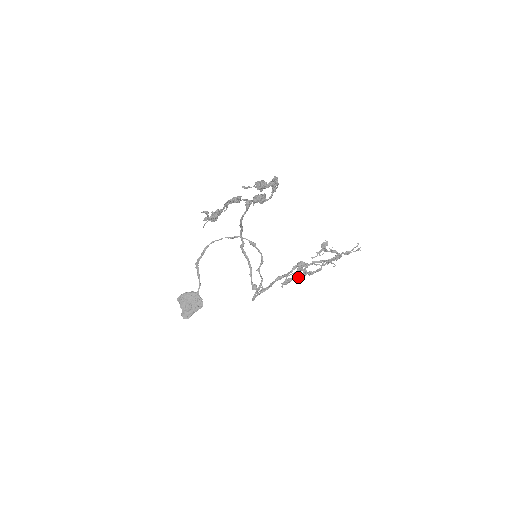
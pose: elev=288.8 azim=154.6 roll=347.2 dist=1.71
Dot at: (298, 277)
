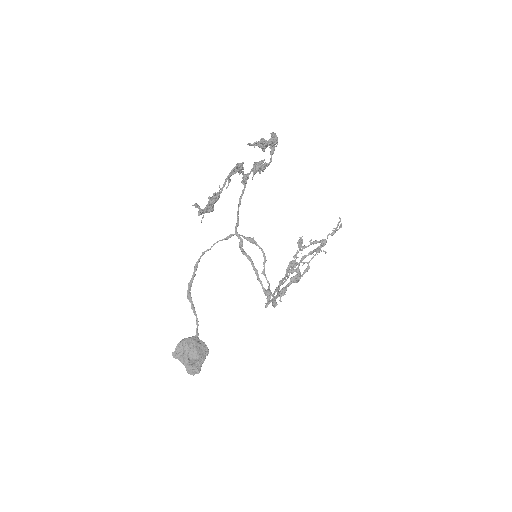
Dot at: (292, 282)
